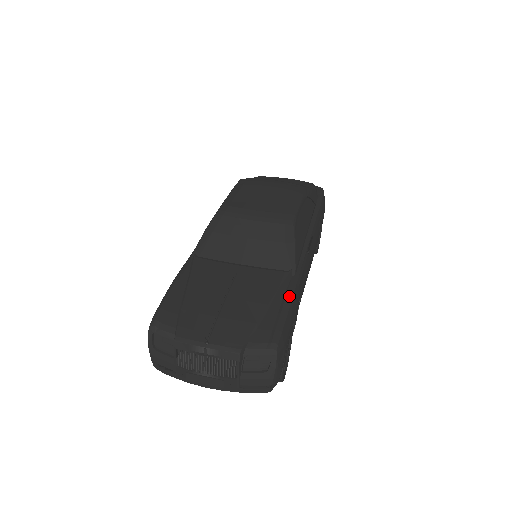
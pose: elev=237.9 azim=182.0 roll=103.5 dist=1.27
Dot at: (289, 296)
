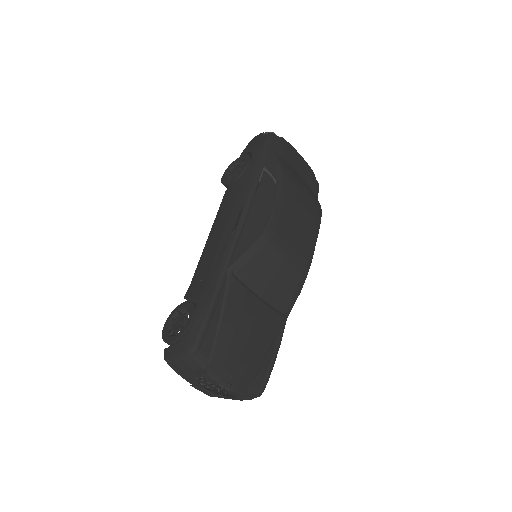
Dot at: (280, 344)
